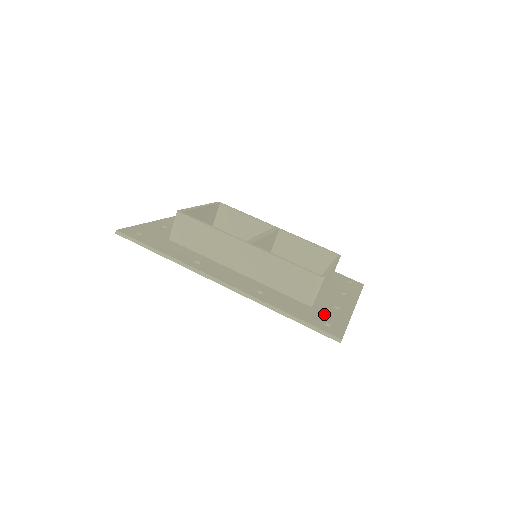
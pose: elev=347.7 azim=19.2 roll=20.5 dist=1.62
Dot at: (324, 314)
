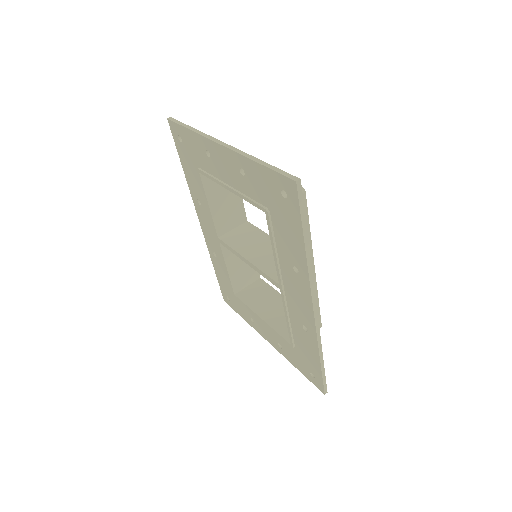
Dot at: occluded
